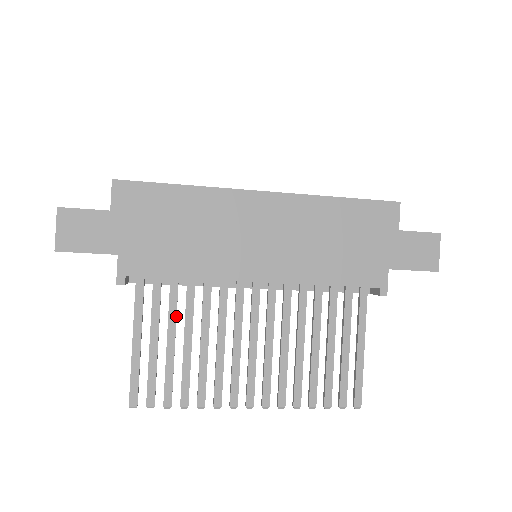
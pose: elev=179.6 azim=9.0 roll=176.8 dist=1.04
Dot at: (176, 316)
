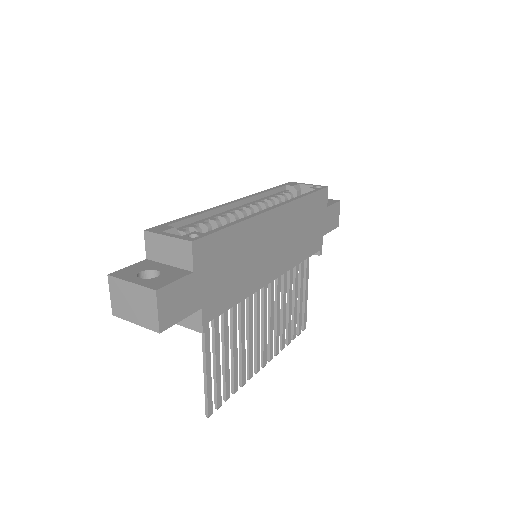
Dot at: (228, 332)
